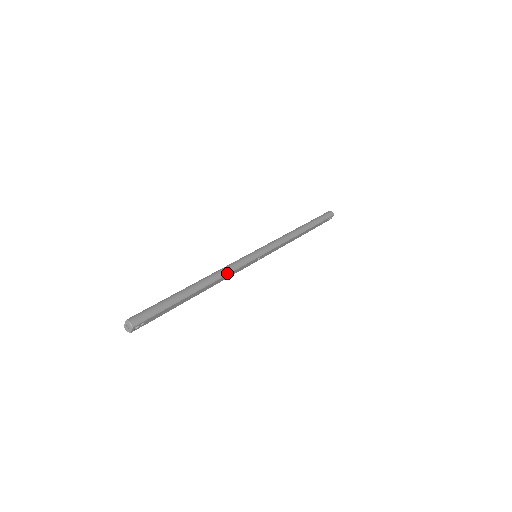
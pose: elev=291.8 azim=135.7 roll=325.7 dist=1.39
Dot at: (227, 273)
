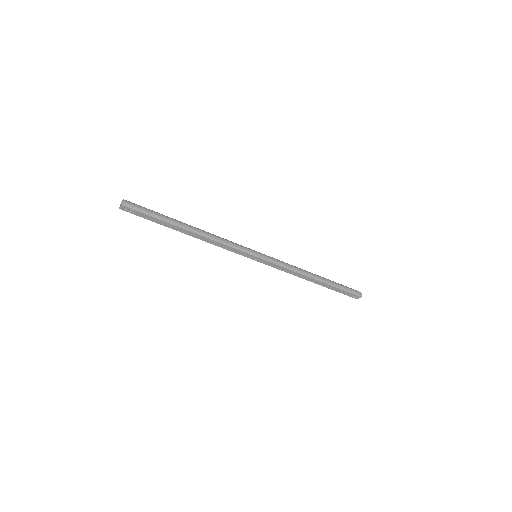
Dot at: (219, 241)
